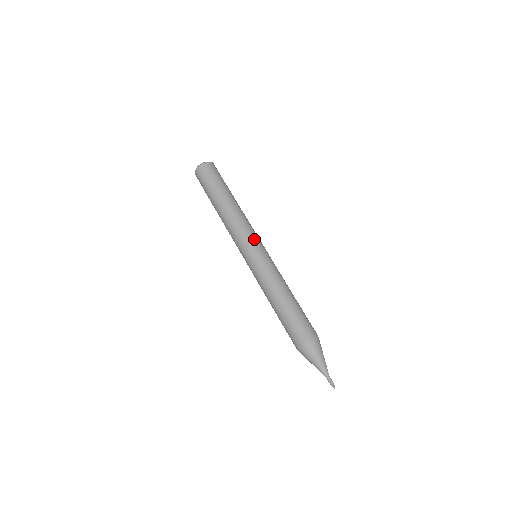
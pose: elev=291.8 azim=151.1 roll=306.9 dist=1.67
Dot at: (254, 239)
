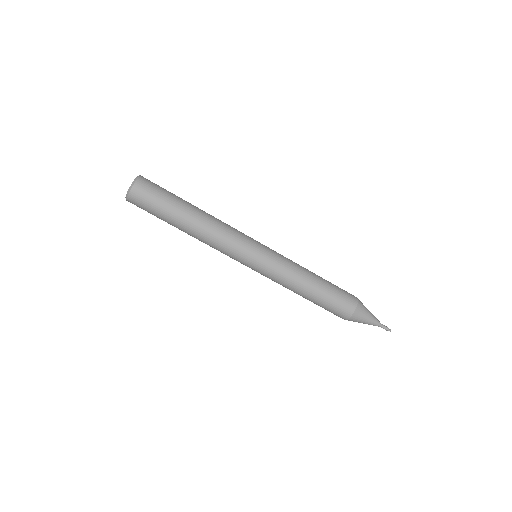
Dot at: (244, 251)
